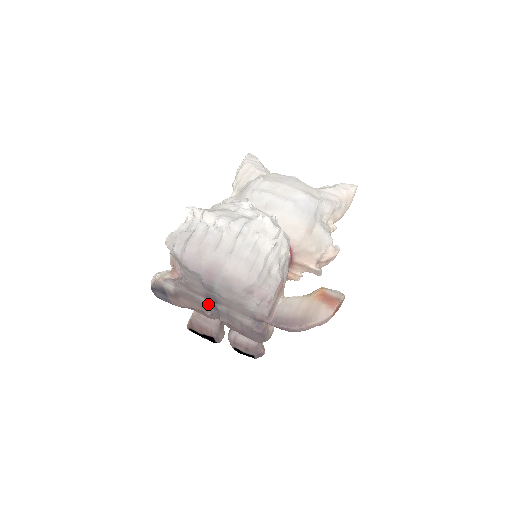
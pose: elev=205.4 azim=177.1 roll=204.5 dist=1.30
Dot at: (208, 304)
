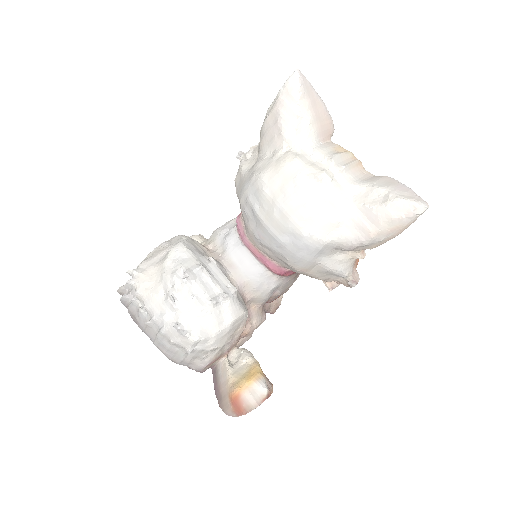
Dot at: occluded
